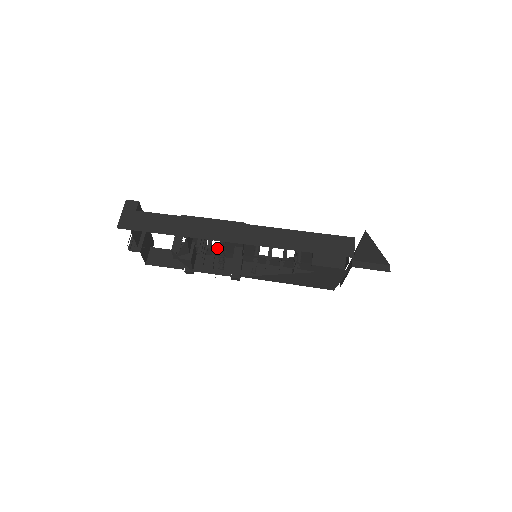
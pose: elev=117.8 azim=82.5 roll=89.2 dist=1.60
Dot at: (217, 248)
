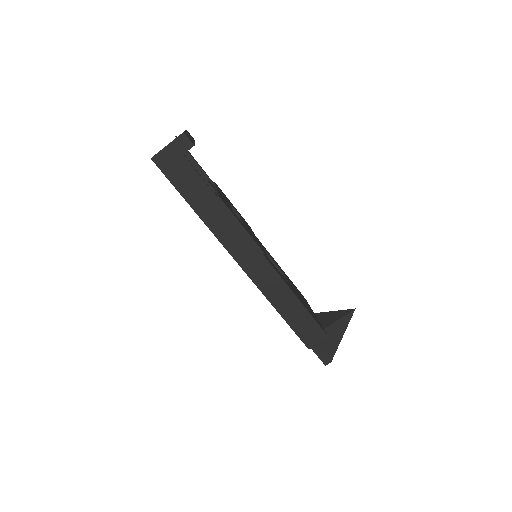
Dot at: occluded
